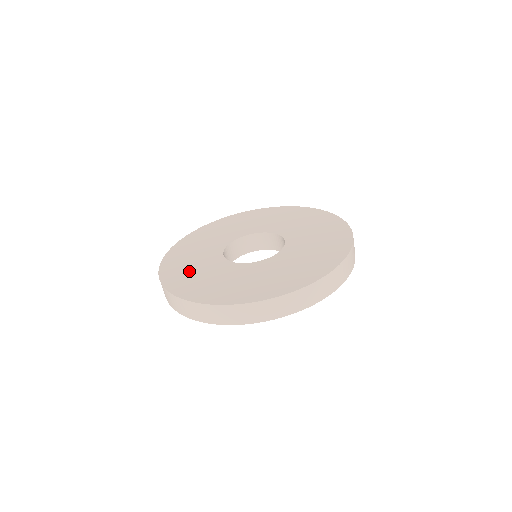
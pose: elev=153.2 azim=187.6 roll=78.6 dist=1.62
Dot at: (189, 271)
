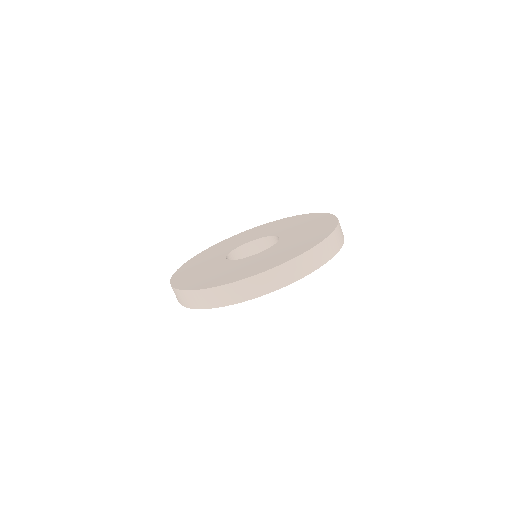
Dot at: (204, 258)
